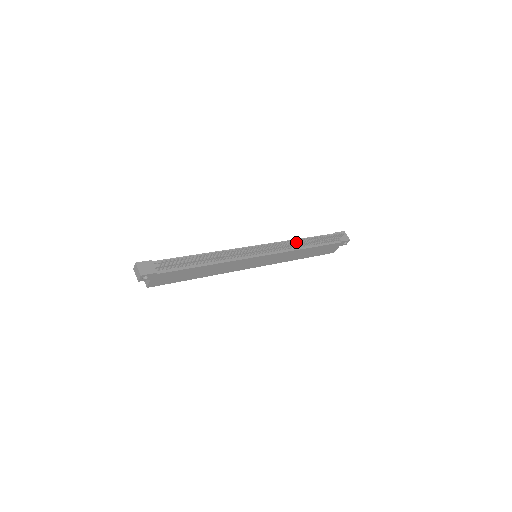
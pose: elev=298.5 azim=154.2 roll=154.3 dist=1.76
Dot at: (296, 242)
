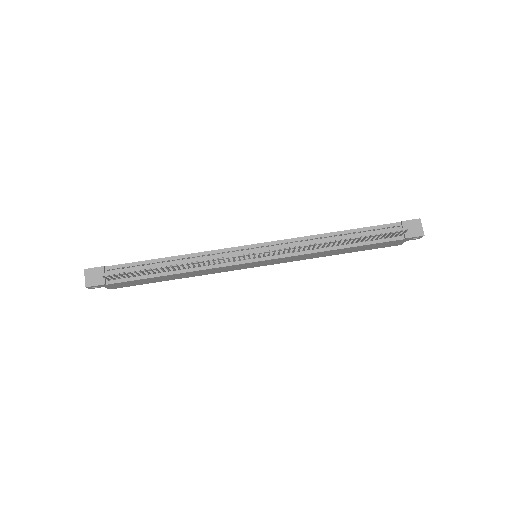
Dot at: occluded
